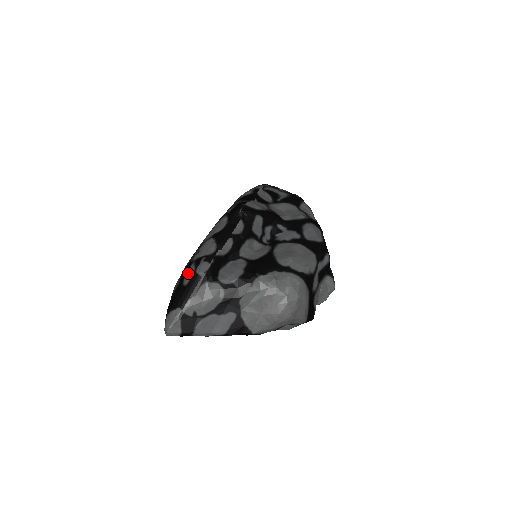
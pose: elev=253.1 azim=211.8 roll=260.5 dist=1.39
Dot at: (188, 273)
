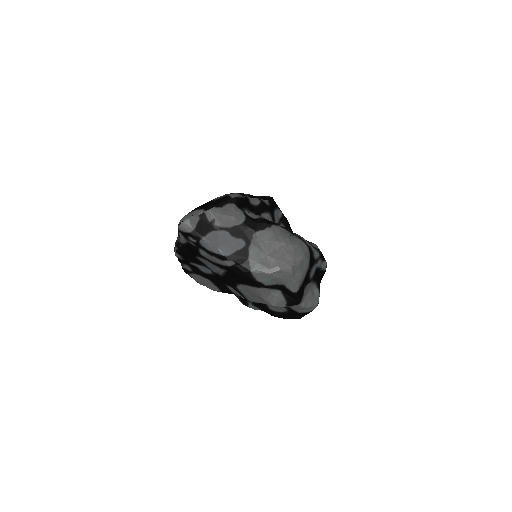
Dot at: occluded
